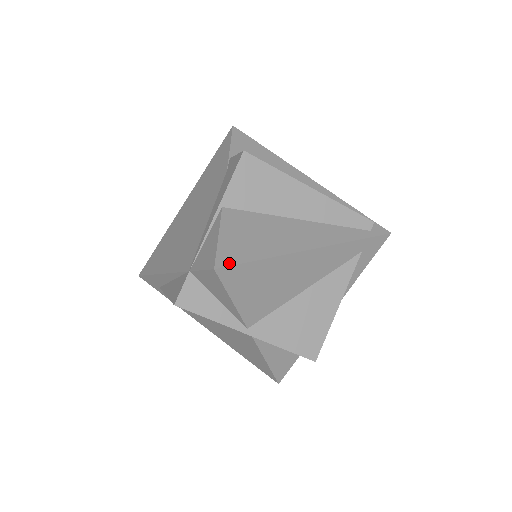
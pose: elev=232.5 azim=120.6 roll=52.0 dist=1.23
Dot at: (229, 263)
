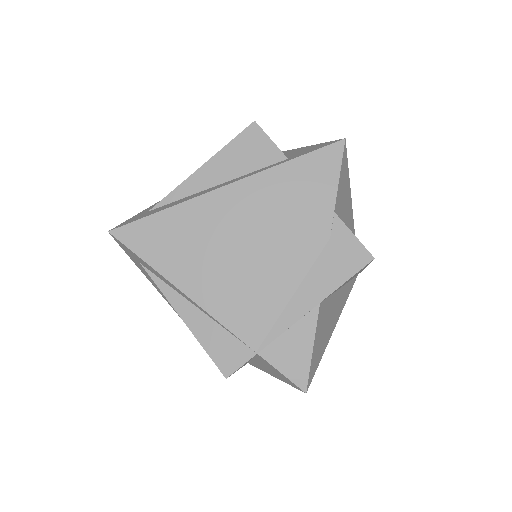
Dot at: occluded
